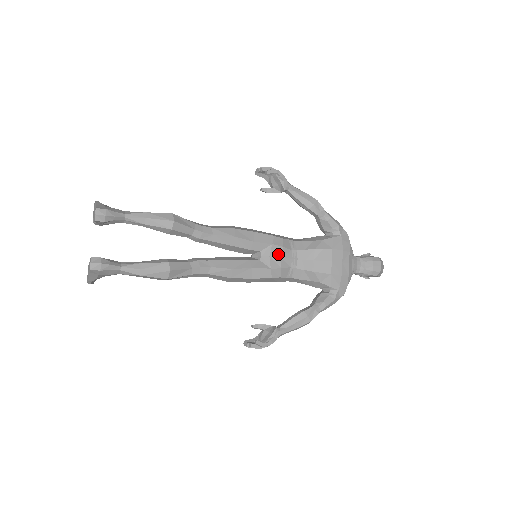
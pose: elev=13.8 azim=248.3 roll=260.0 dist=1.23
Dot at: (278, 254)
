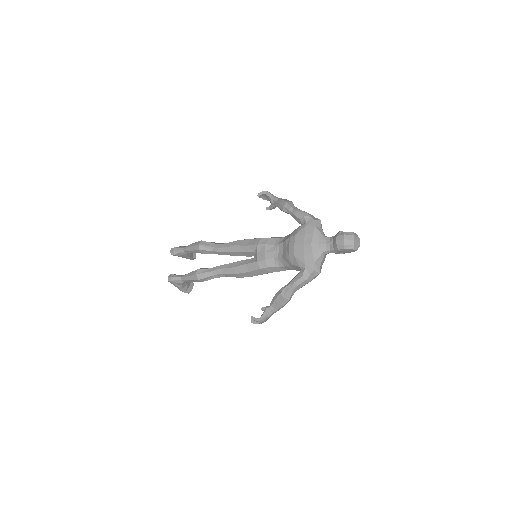
Dot at: (263, 250)
